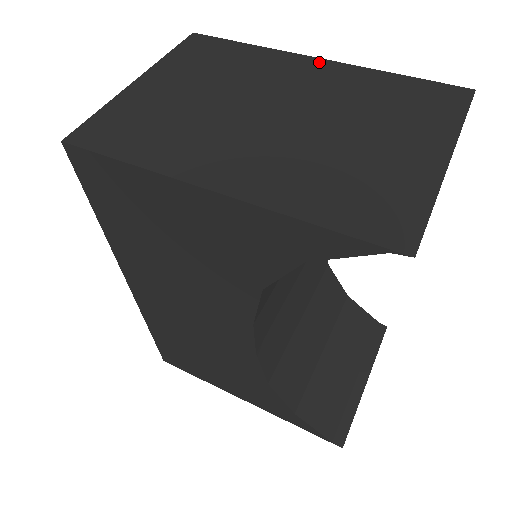
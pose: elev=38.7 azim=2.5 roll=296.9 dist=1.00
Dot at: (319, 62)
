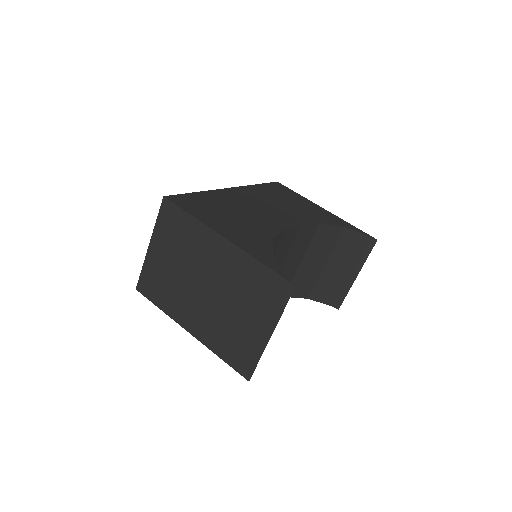
Dot at: (224, 243)
